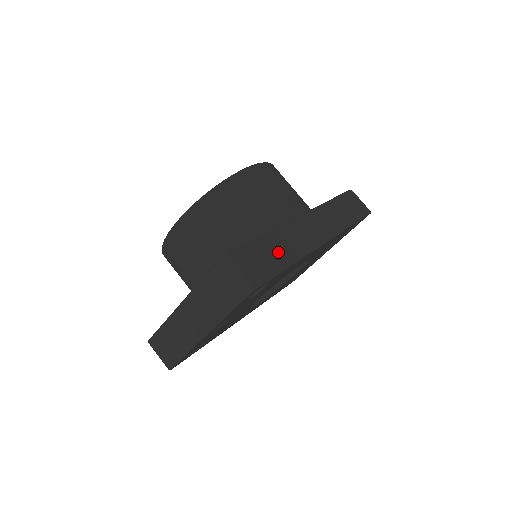
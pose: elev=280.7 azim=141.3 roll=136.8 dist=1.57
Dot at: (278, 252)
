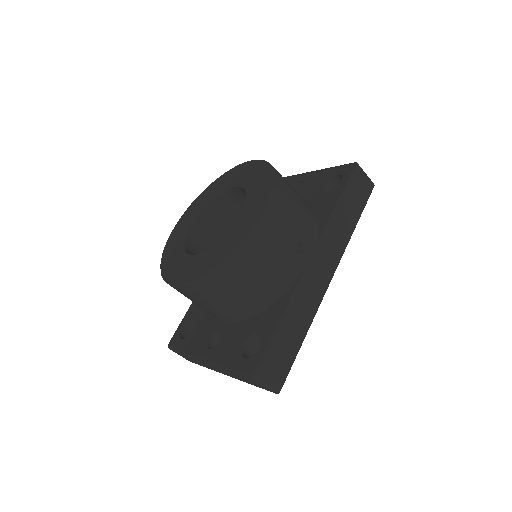
Dot at: (294, 333)
